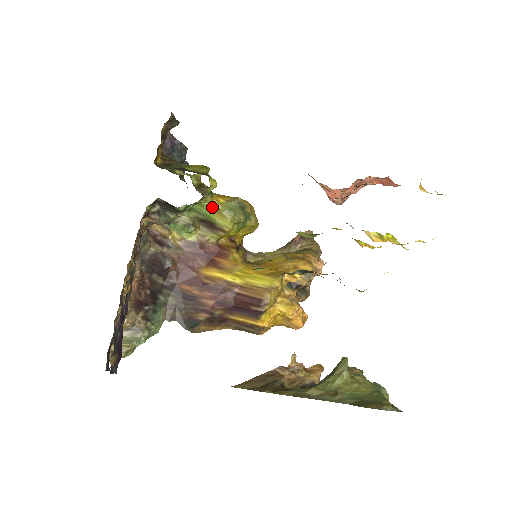
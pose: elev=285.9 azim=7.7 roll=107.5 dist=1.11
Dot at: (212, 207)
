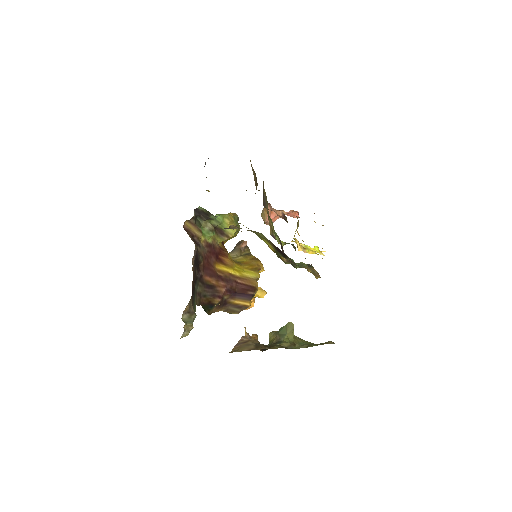
Dot at: (229, 219)
